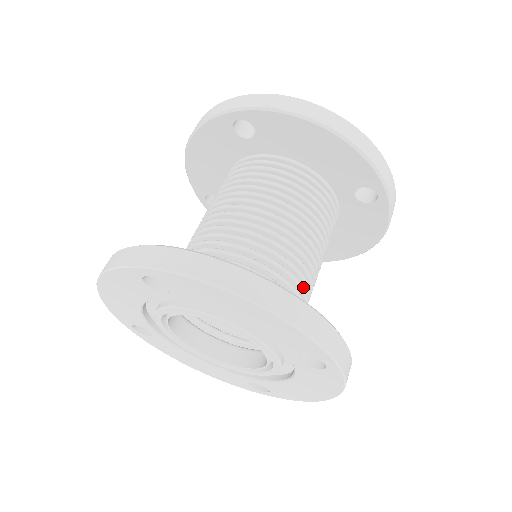
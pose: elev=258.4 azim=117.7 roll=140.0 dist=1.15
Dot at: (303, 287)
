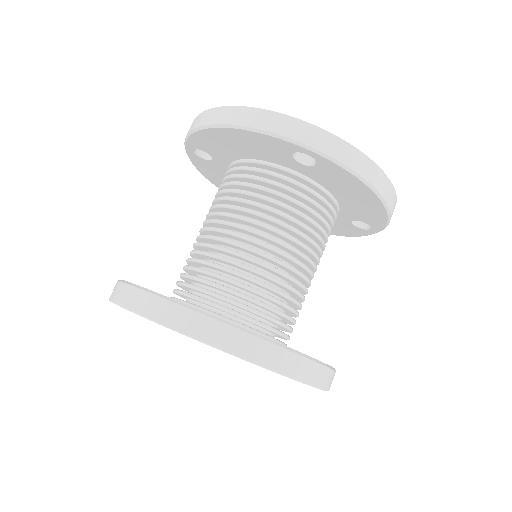
Dot at: occluded
